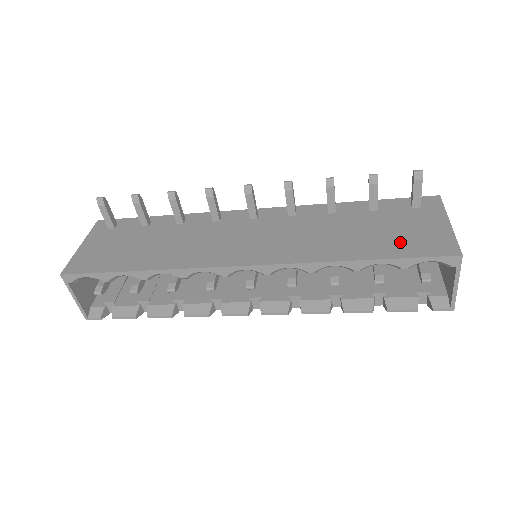
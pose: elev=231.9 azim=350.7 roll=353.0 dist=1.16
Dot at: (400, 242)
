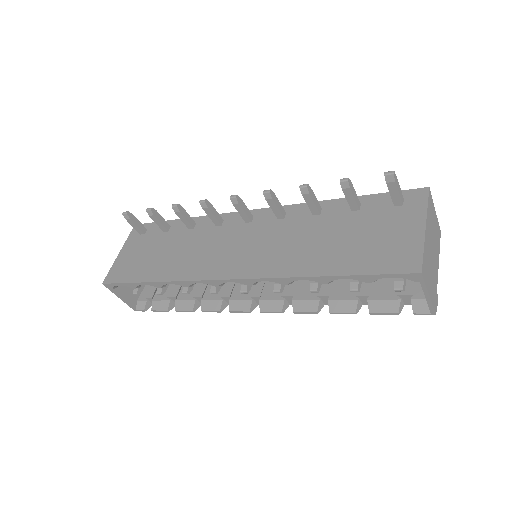
Dot at: (367, 254)
